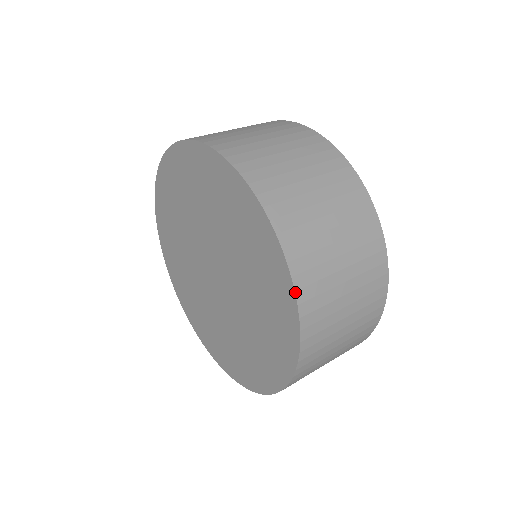
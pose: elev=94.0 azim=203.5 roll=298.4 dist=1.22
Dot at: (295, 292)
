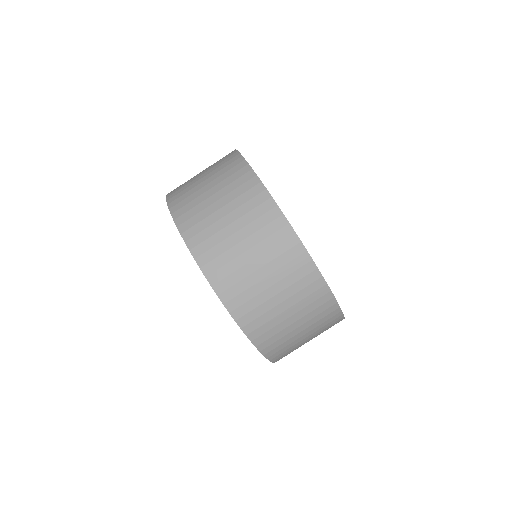
Dot at: (272, 362)
